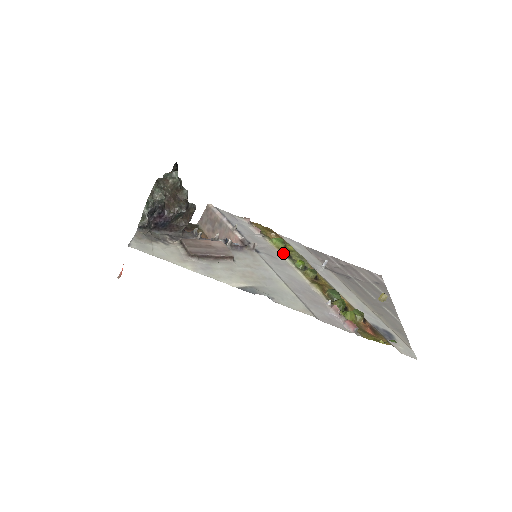
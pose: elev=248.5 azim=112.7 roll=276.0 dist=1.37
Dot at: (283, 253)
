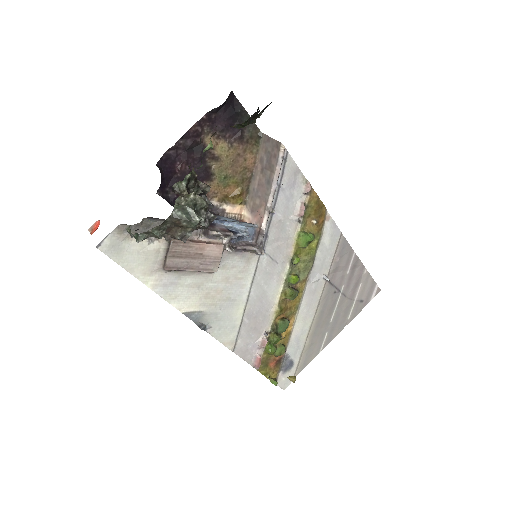
Dot at: (292, 258)
